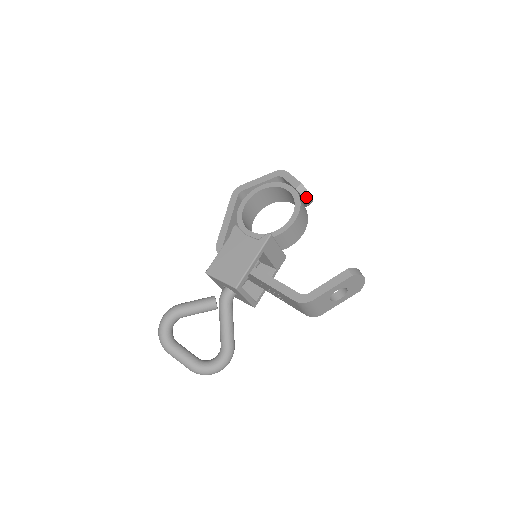
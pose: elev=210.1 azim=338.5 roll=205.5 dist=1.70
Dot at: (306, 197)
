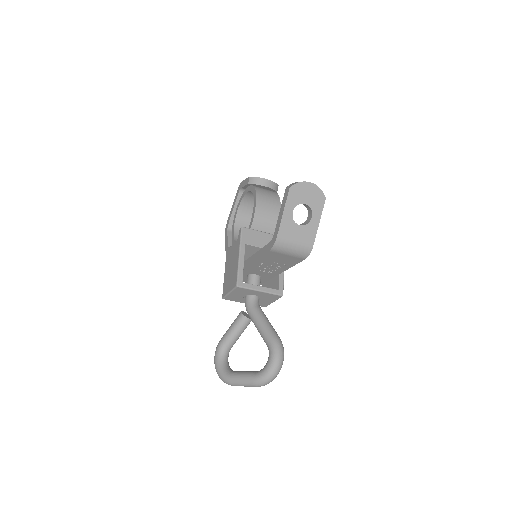
Dot at: (261, 183)
